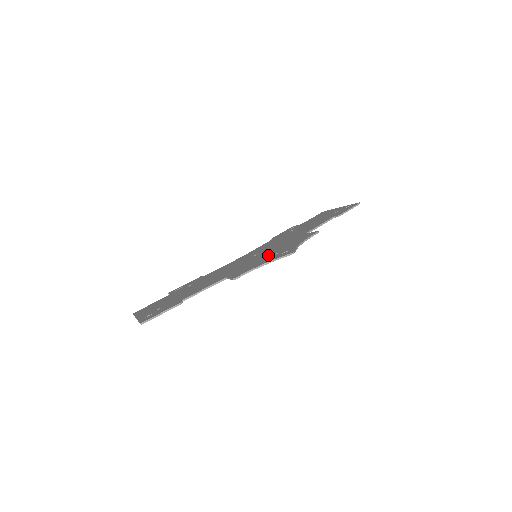
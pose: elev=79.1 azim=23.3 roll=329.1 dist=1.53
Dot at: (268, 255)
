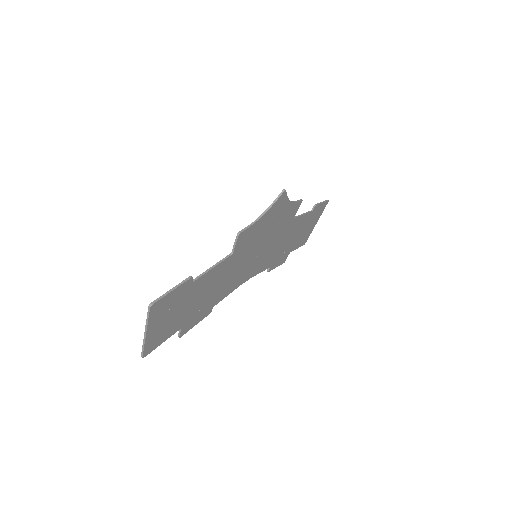
Dot at: (265, 228)
